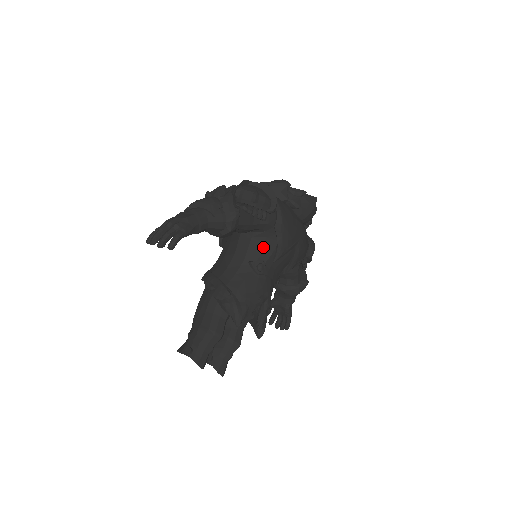
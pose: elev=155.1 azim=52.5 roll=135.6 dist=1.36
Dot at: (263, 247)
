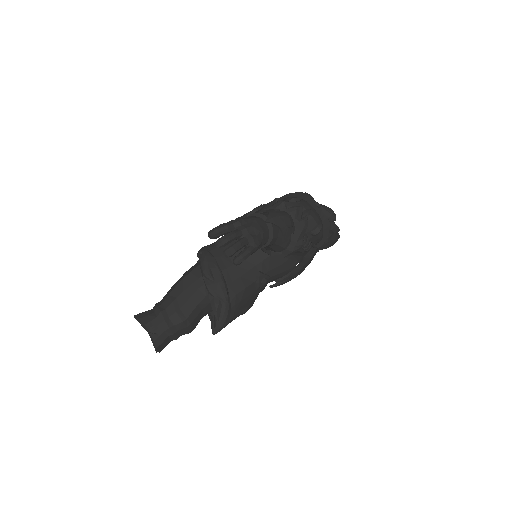
Dot at: (278, 264)
